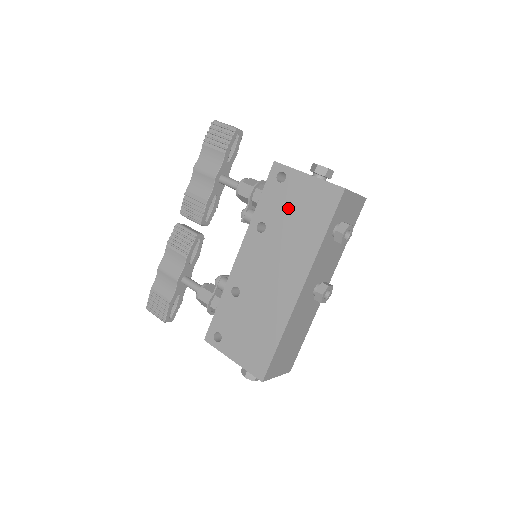
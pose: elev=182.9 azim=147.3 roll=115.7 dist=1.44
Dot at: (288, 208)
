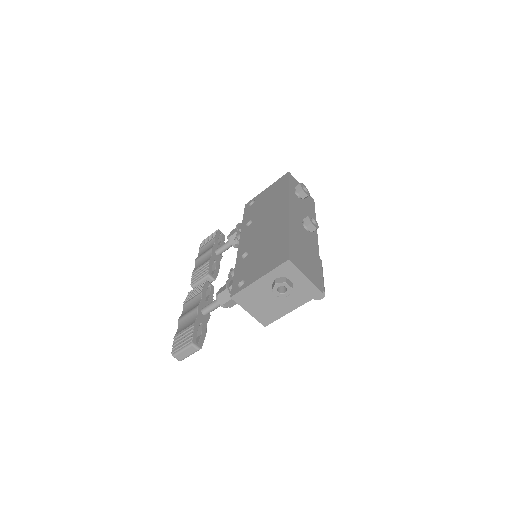
Dot at: (262, 204)
